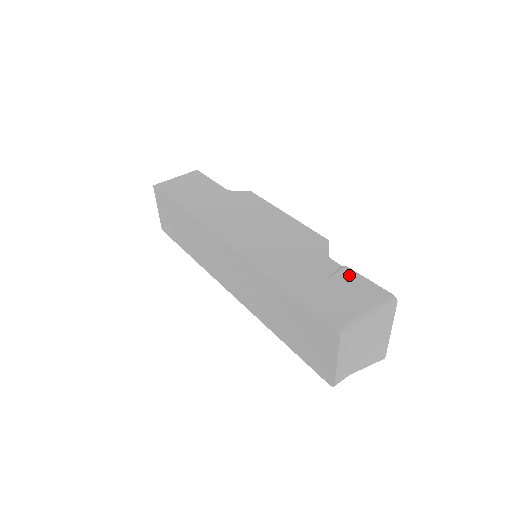
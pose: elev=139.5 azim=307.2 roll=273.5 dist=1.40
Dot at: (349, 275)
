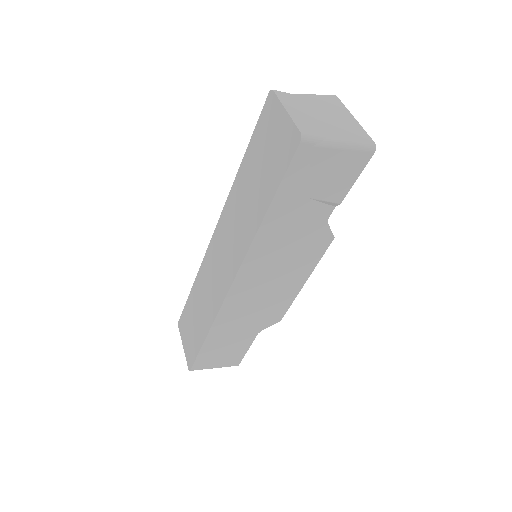
Dot at: occluded
